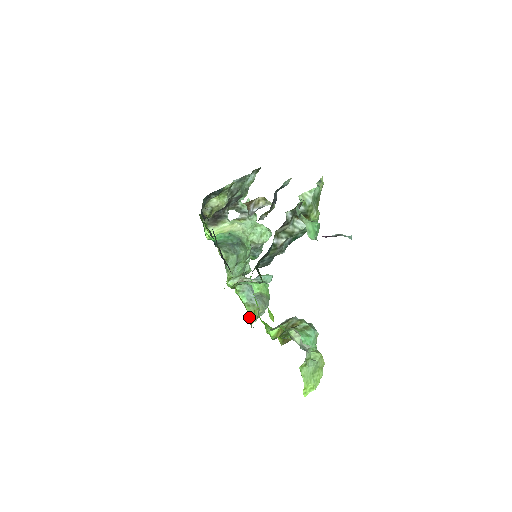
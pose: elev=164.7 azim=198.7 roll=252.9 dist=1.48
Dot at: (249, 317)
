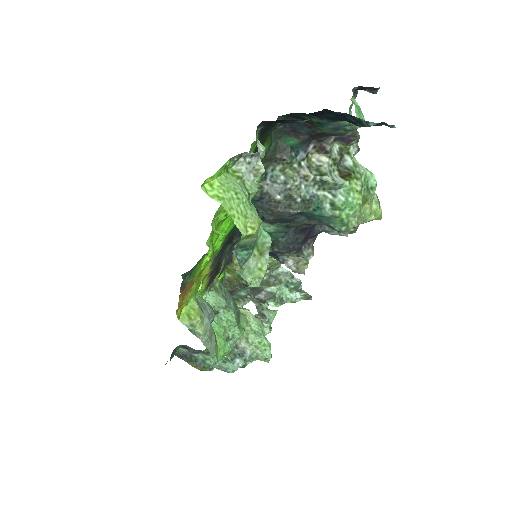
Dot at: (186, 307)
